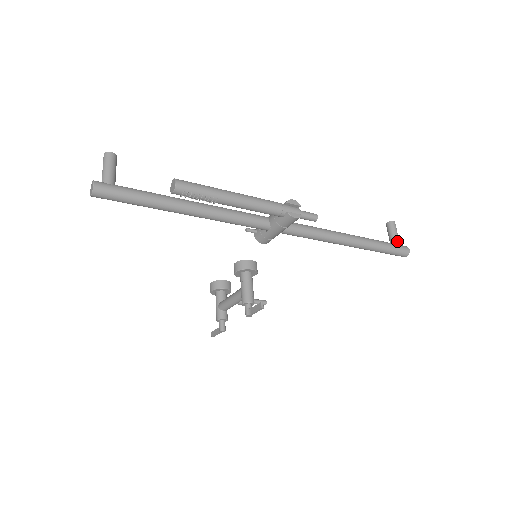
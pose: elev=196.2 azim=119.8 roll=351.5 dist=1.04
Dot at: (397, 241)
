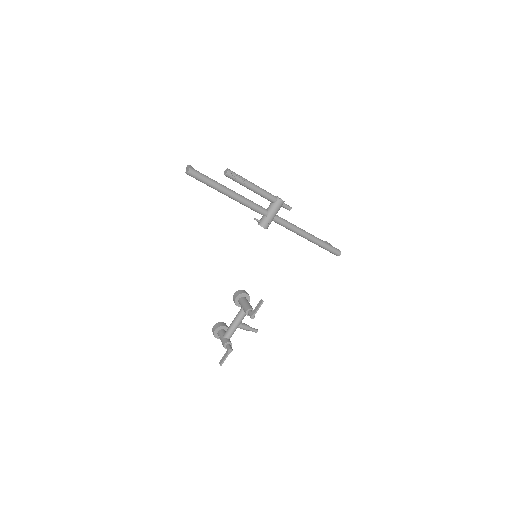
Dot at: occluded
